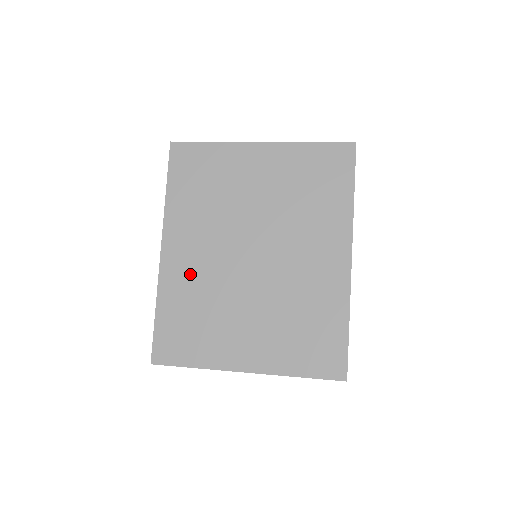
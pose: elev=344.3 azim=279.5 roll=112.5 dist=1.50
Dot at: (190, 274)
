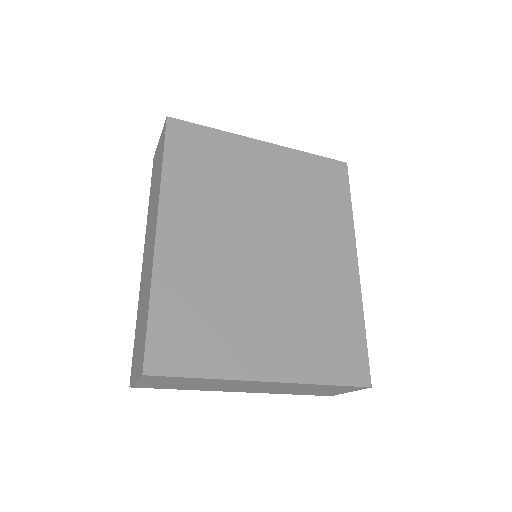
Dot at: (195, 261)
